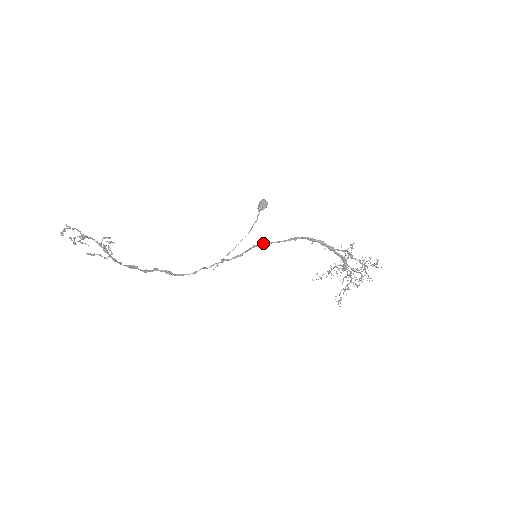
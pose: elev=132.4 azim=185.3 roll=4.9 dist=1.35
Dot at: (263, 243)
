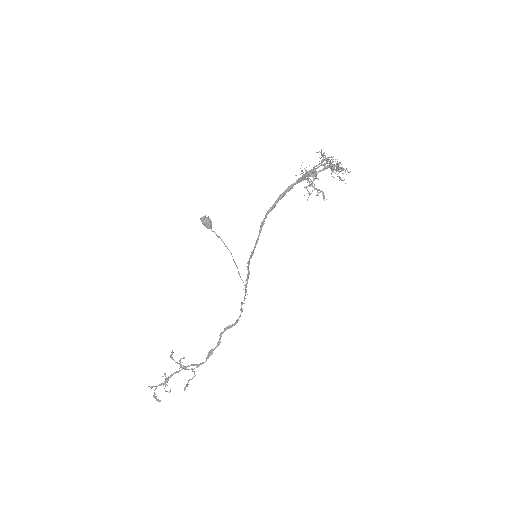
Dot at: (250, 256)
